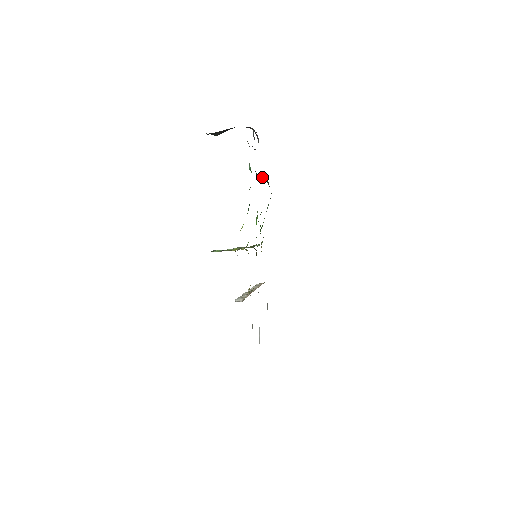
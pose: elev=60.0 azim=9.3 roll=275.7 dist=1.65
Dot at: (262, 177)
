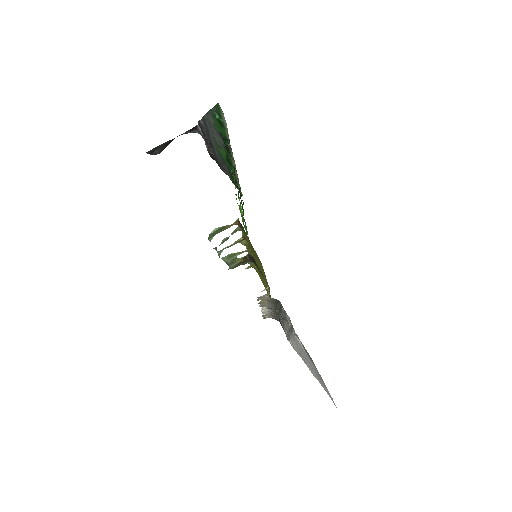
Dot at: (228, 160)
